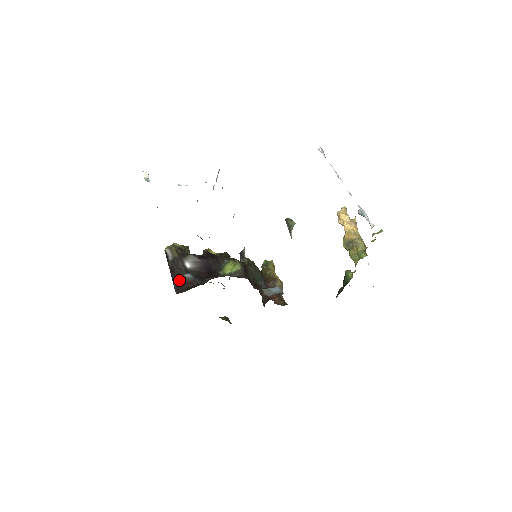
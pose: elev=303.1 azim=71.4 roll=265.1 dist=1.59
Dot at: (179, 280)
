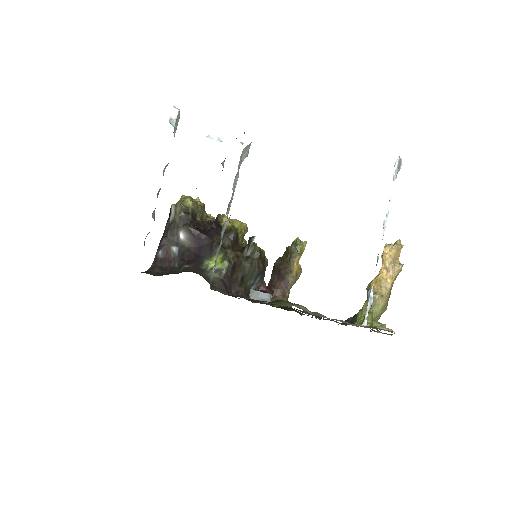
Dot at: (163, 251)
